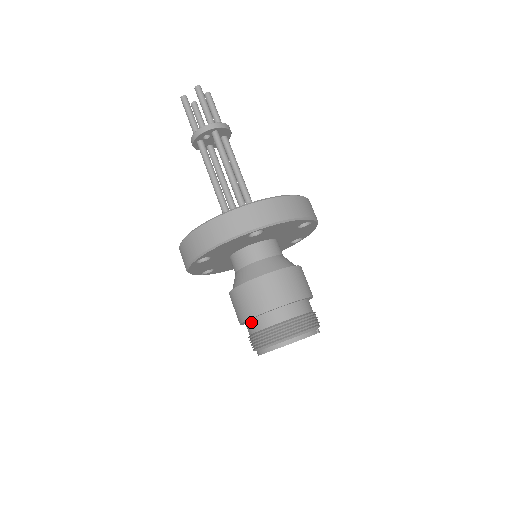
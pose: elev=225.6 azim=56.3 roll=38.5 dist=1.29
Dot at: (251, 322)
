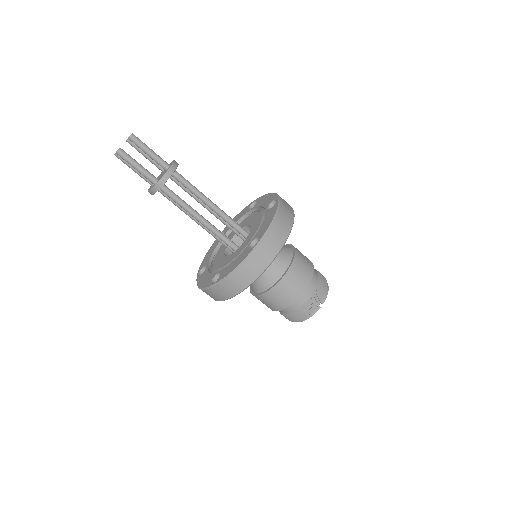
Dot at: occluded
